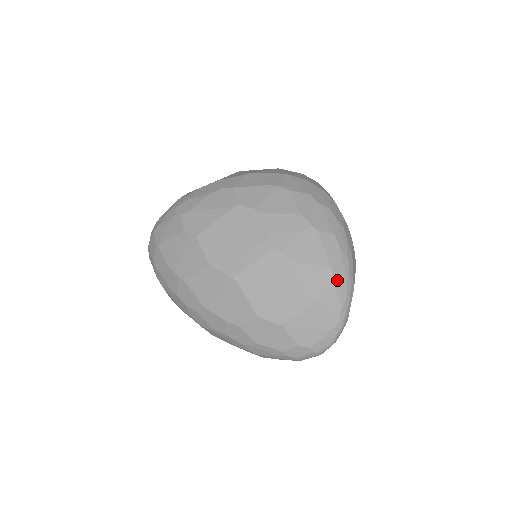
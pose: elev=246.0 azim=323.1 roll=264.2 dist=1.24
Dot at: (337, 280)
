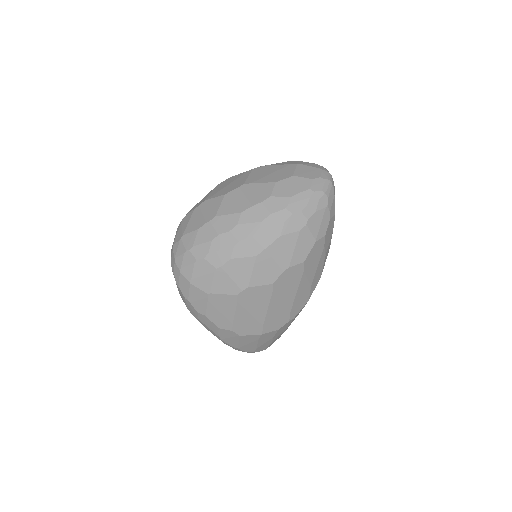
Dot at: occluded
